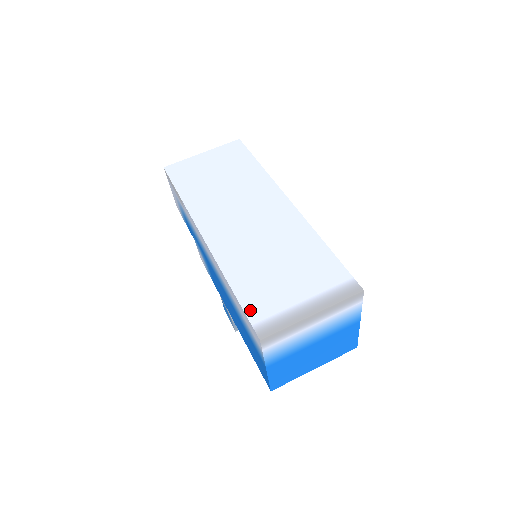
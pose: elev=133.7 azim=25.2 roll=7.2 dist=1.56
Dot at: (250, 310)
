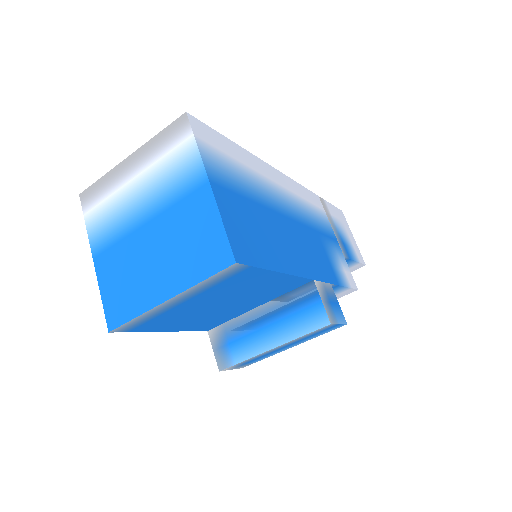
Dot at: occluded
